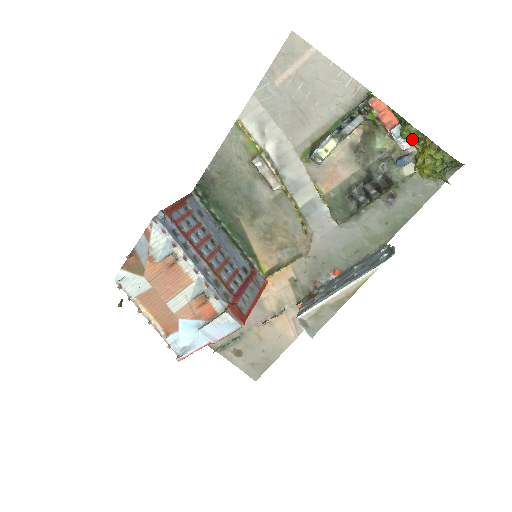
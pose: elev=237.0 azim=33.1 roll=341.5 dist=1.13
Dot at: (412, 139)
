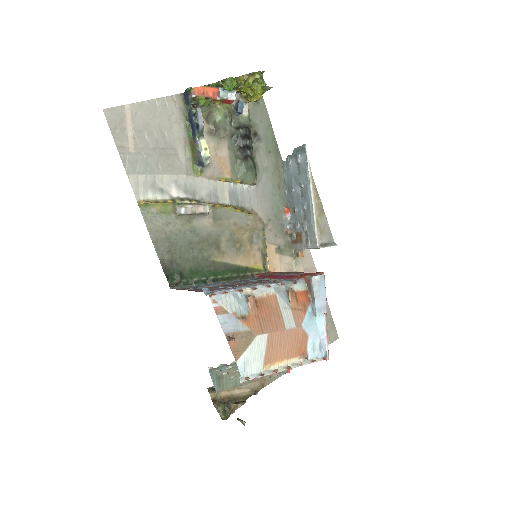
Dot at: (236, 84)
